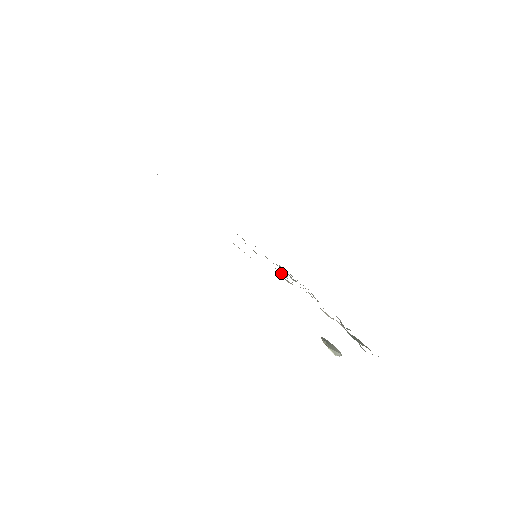
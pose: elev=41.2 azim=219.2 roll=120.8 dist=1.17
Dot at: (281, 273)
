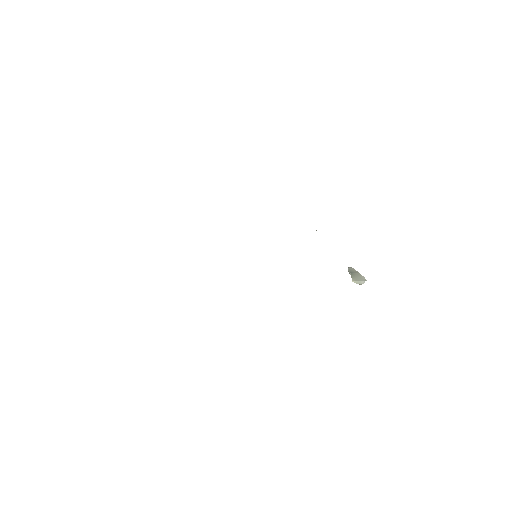
Dot at: occluded
